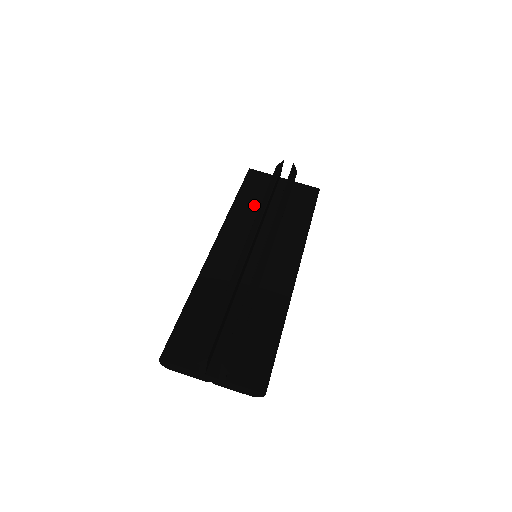
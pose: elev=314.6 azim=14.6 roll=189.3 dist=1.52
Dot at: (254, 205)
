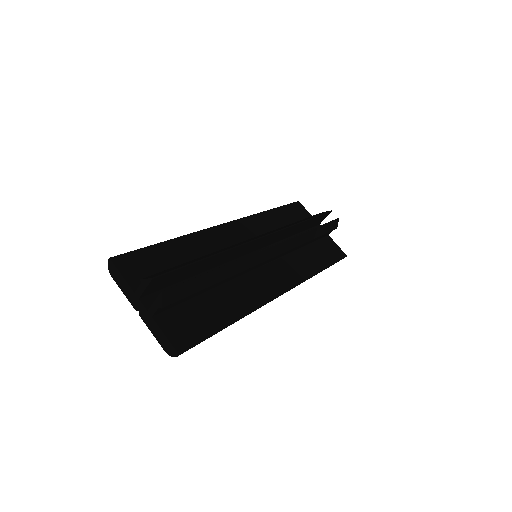
Dot at: (283, 225)
